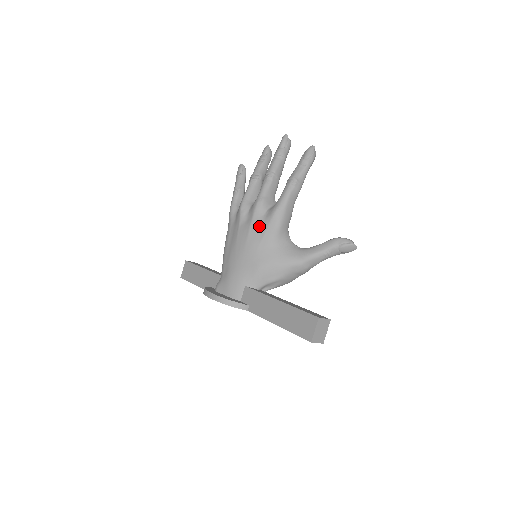
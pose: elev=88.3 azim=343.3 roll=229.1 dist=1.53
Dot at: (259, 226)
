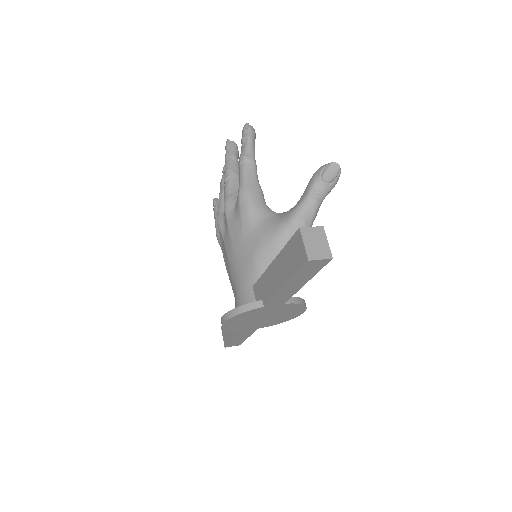
Dot at: (234, 221)
